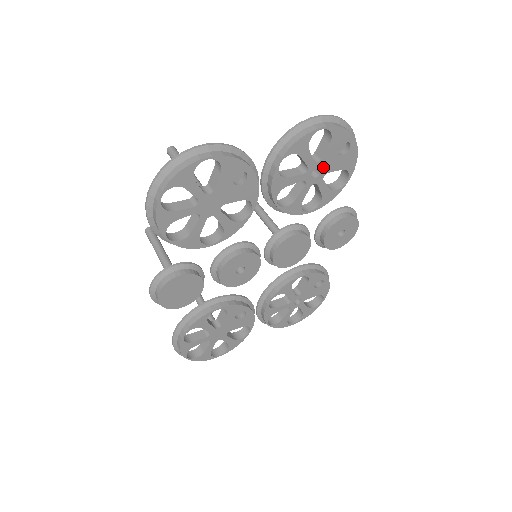
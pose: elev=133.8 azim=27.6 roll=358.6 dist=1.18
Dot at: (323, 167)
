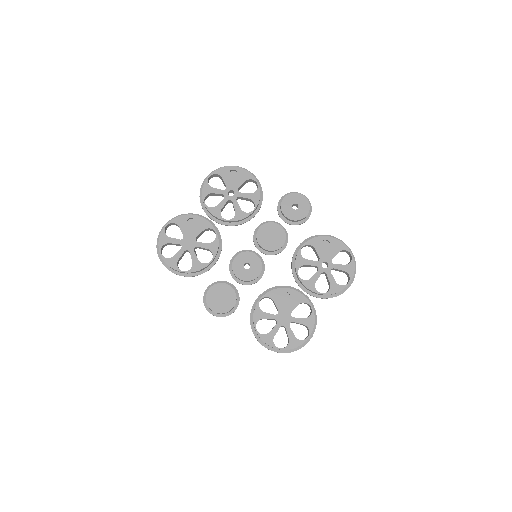
Dot at: (232, 188)
